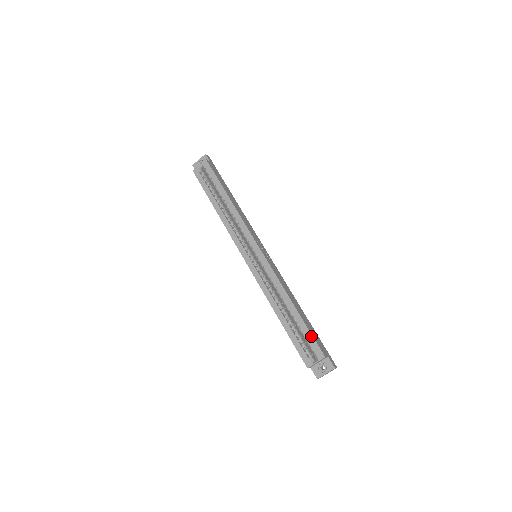
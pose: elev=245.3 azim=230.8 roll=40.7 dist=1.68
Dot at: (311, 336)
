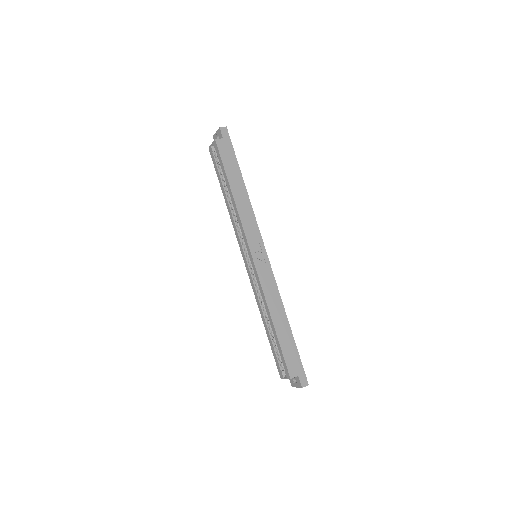
Dot at: (282, 356)
